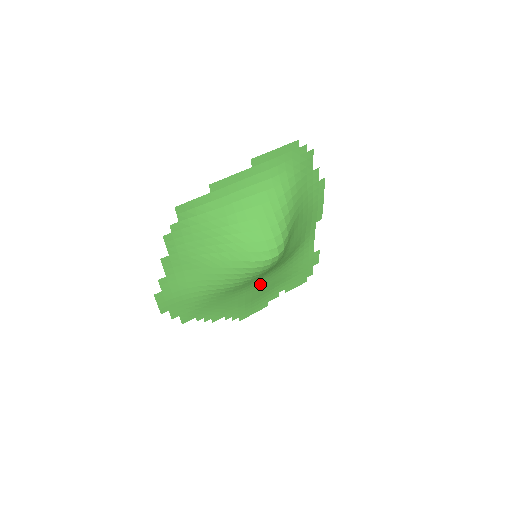
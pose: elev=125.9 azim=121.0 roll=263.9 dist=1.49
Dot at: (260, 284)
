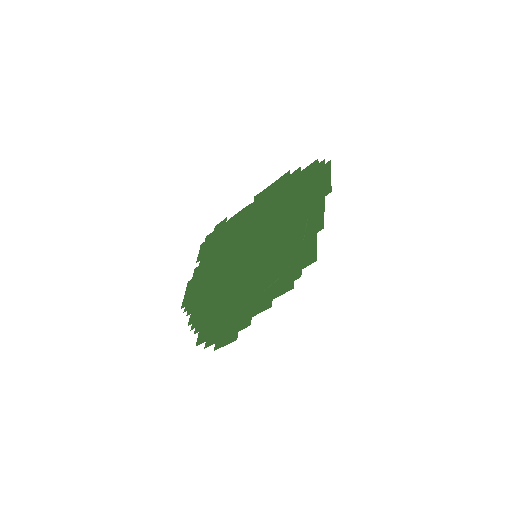
Dot at: (228, 273)
